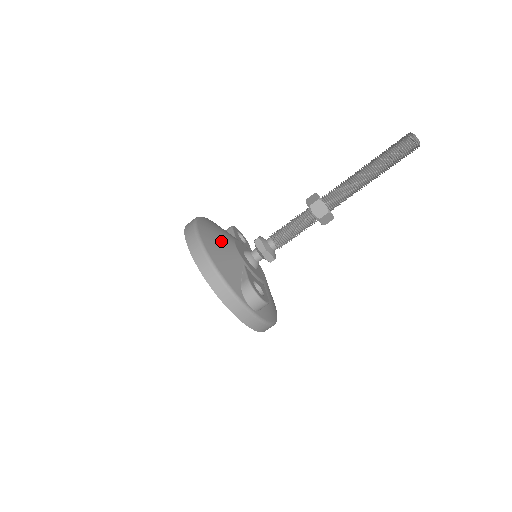
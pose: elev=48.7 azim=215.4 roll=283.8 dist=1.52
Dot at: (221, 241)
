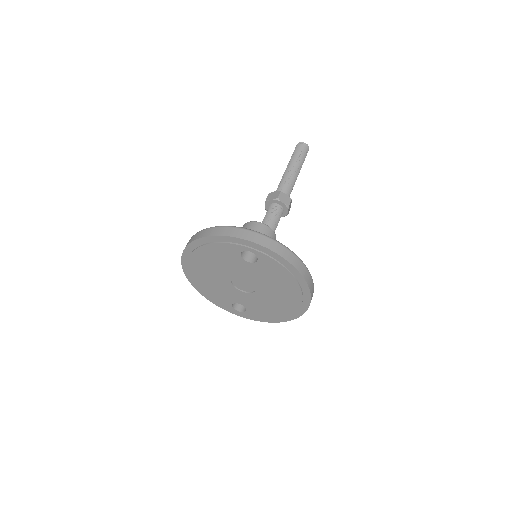
Dot at: occluded
